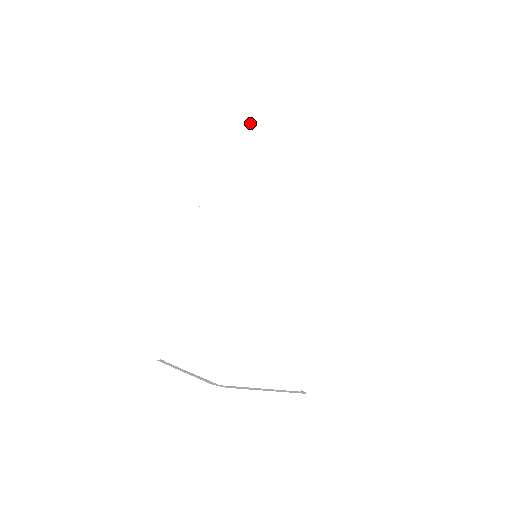
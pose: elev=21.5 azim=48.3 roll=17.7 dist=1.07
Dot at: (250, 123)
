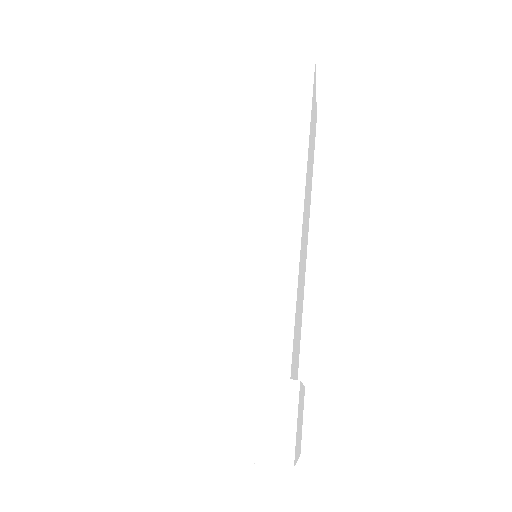
Dot at: occluded
